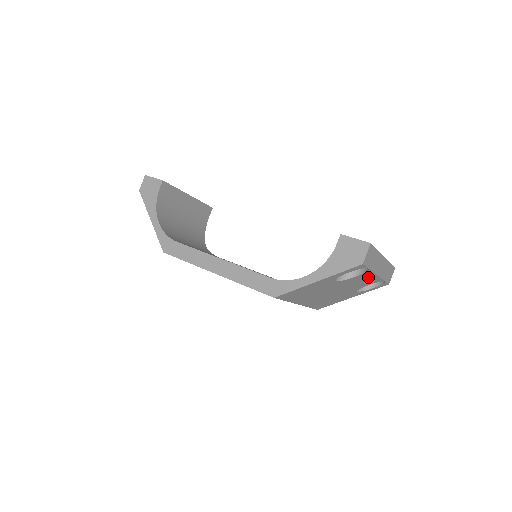
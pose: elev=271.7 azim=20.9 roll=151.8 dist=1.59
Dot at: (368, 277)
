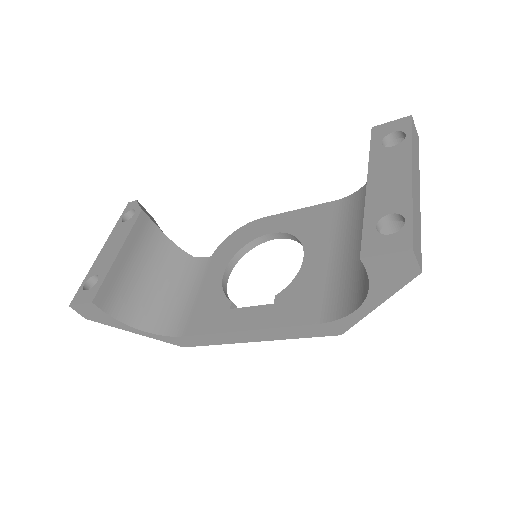
Dot at: occluded
